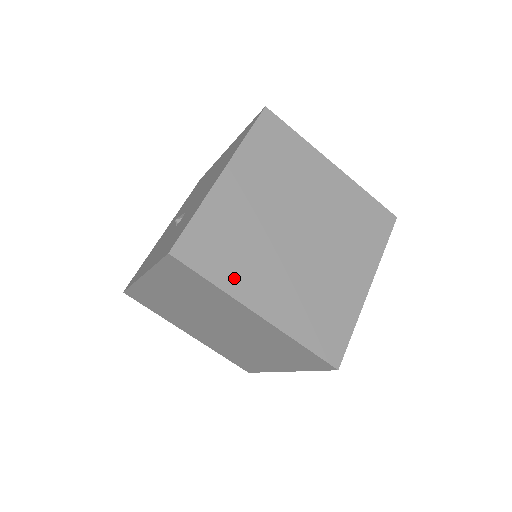
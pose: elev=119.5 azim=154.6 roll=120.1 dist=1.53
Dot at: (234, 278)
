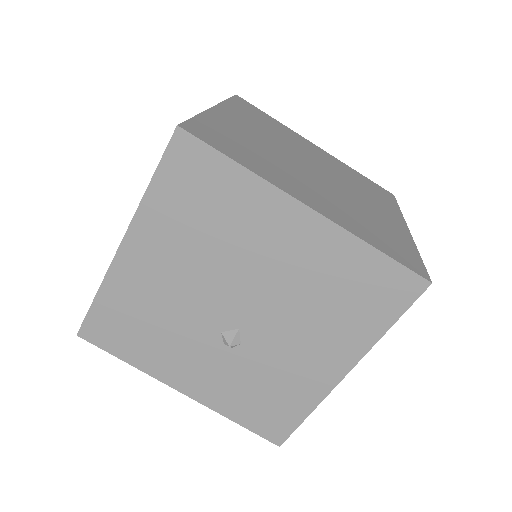
Dot at: occluded
